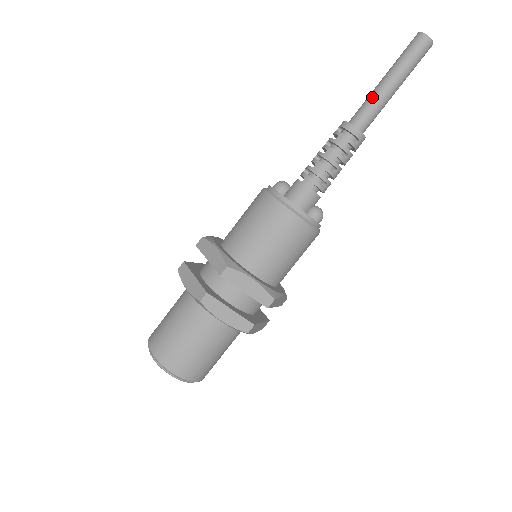
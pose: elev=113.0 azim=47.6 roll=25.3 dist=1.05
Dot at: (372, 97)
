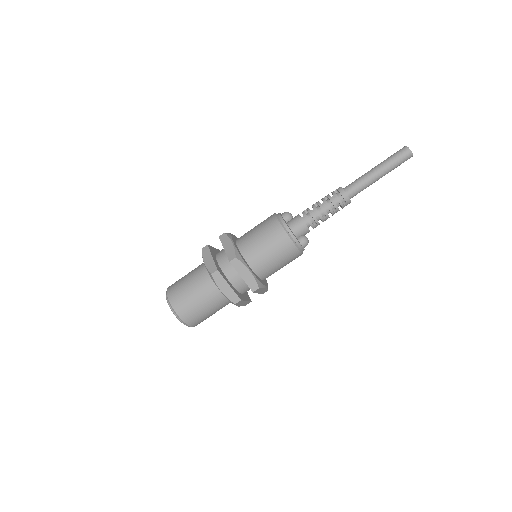
Dot at: (363, 177)
